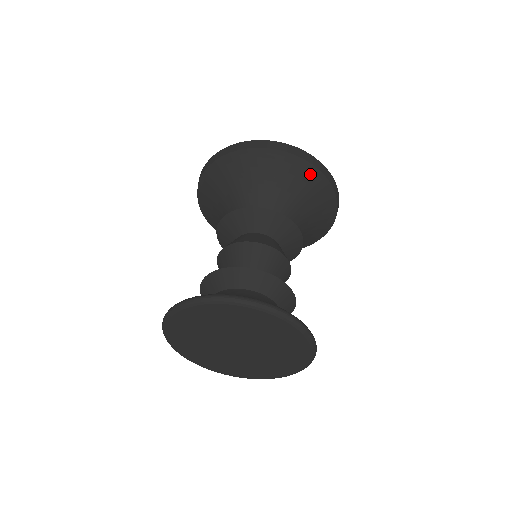
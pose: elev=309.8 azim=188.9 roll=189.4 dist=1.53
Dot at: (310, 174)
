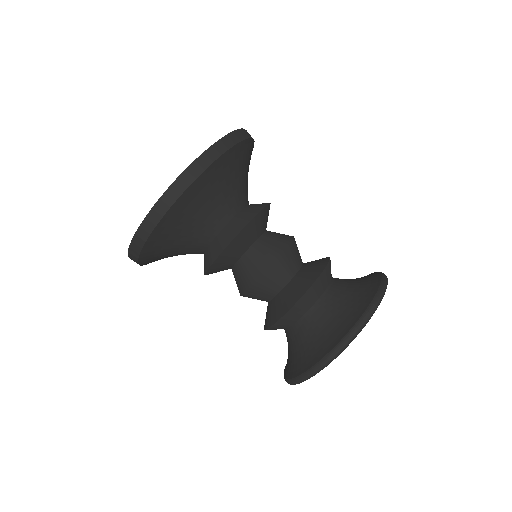
Dot at: (211, 174)
